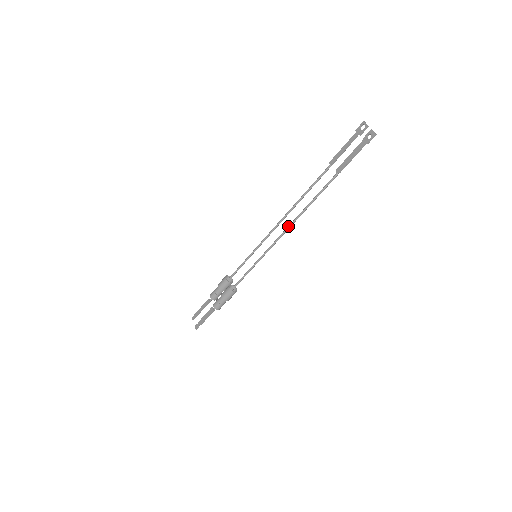
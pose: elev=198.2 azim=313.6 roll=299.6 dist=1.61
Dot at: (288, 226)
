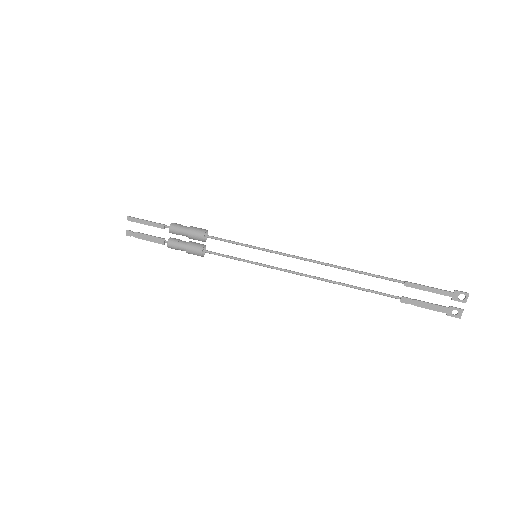
Dot at: (313, 277)
